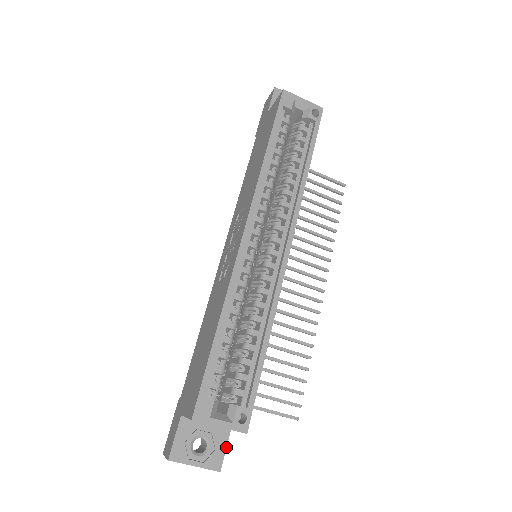
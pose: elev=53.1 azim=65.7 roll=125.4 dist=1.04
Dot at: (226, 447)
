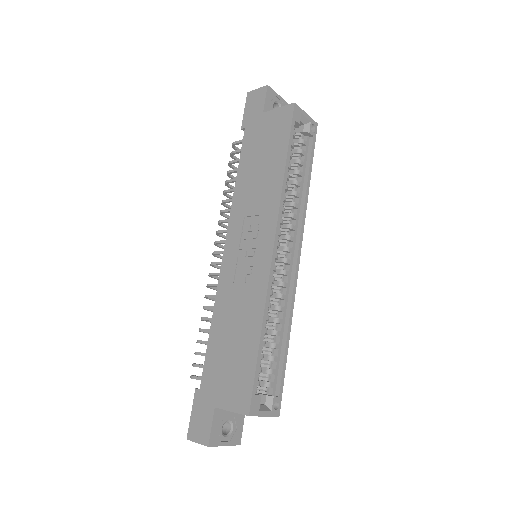
Dot at: occluded
